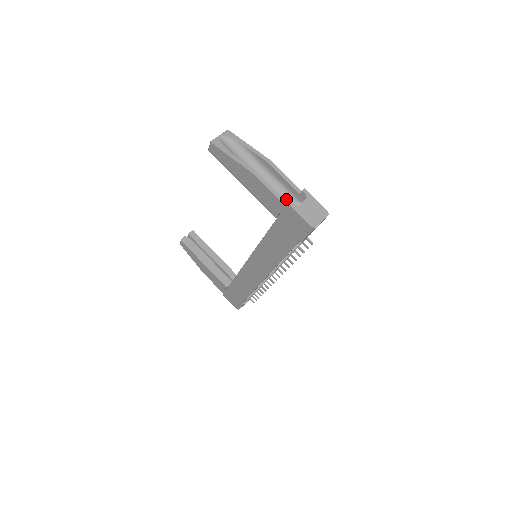
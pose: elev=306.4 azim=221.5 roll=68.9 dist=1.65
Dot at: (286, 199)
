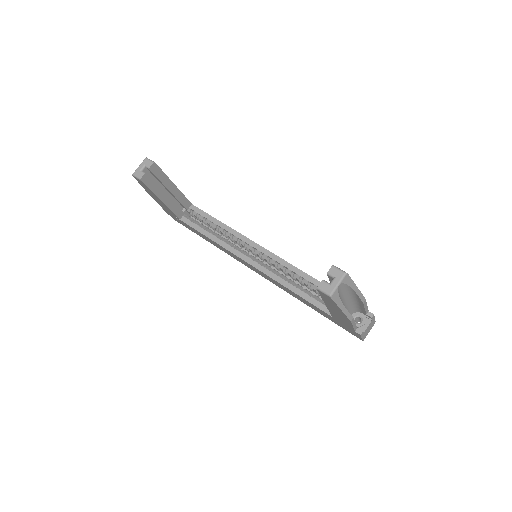
Dot at: (352, 311)
